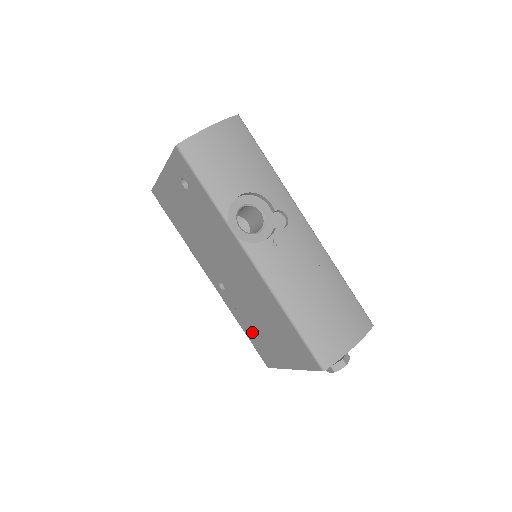
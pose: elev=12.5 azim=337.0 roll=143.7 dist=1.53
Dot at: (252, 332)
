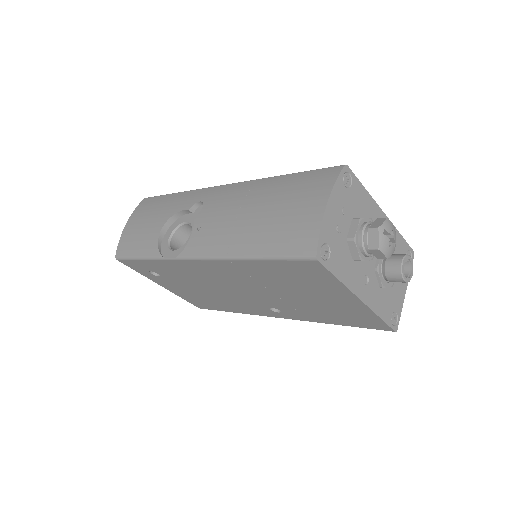
Dot at: (330, 316)
